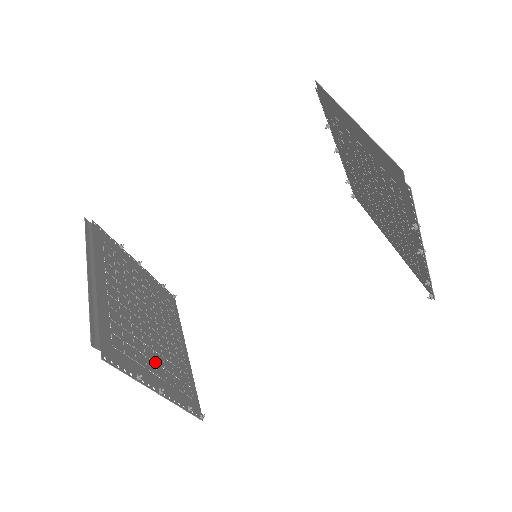
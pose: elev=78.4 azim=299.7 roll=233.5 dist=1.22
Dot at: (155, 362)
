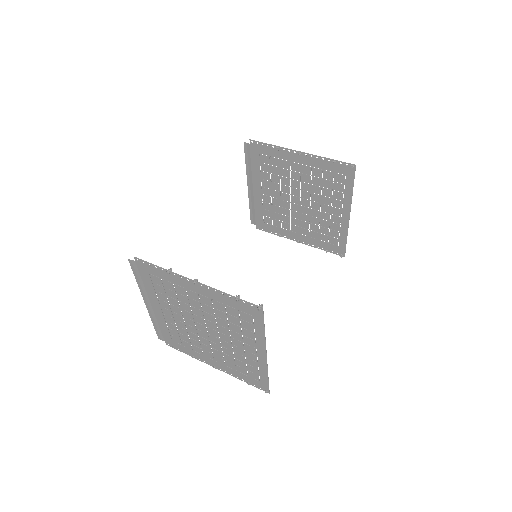
Dot at: (200, 303)
